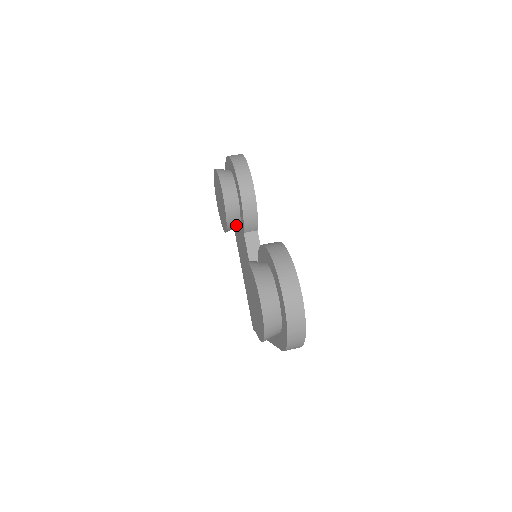
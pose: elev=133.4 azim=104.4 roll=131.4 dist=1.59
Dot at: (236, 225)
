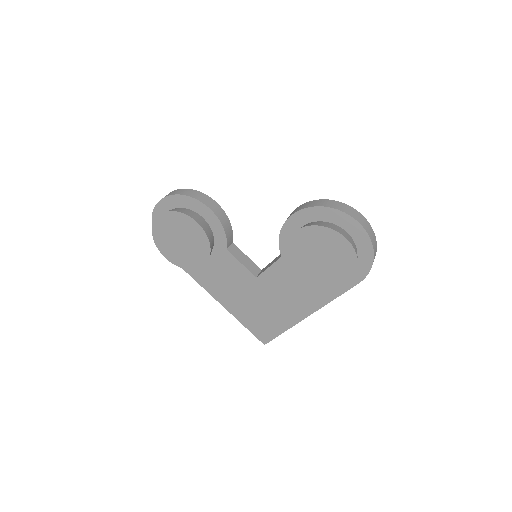
Dot at: occluded
